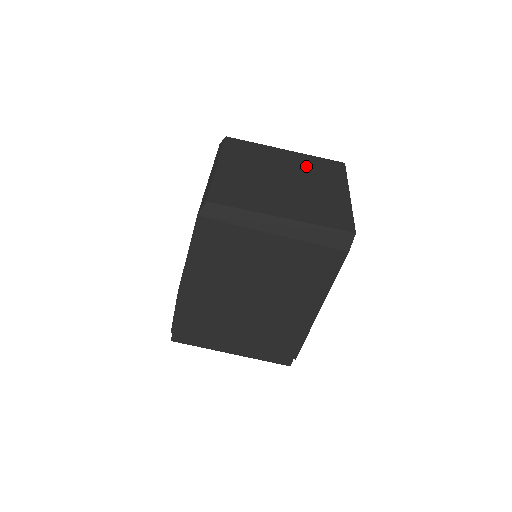
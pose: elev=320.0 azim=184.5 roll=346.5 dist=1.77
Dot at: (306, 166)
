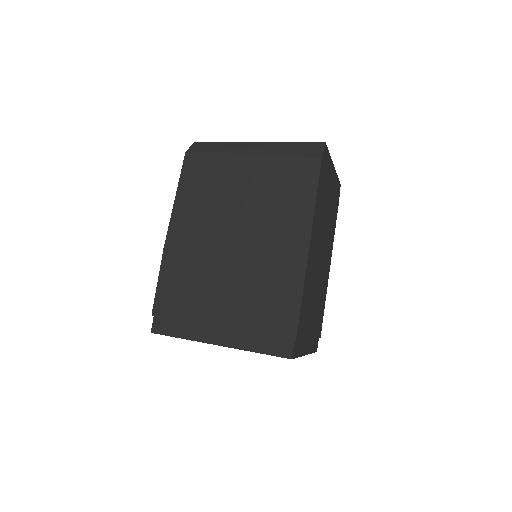
Dot at: occluded
